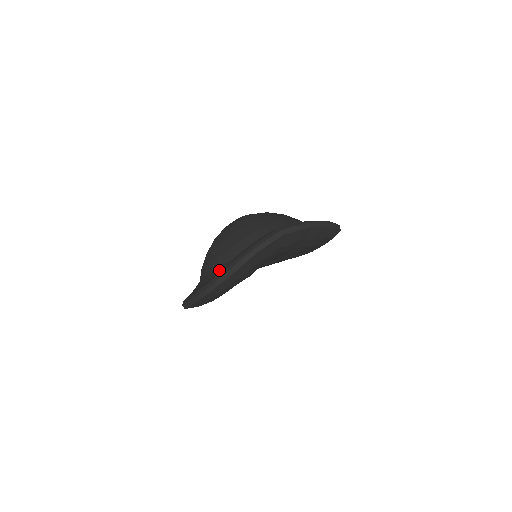
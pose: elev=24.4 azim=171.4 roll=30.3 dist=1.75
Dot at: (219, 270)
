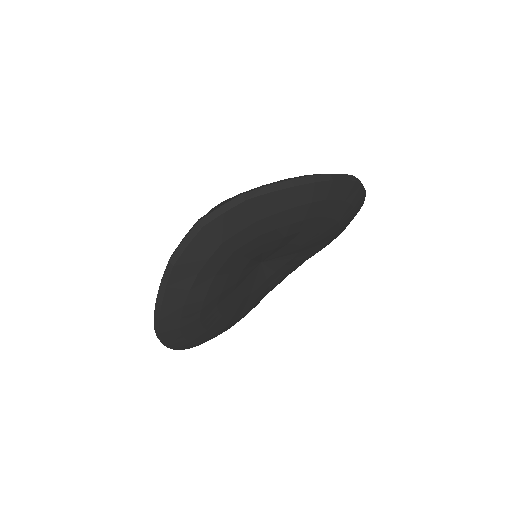
Dot at: occluded
